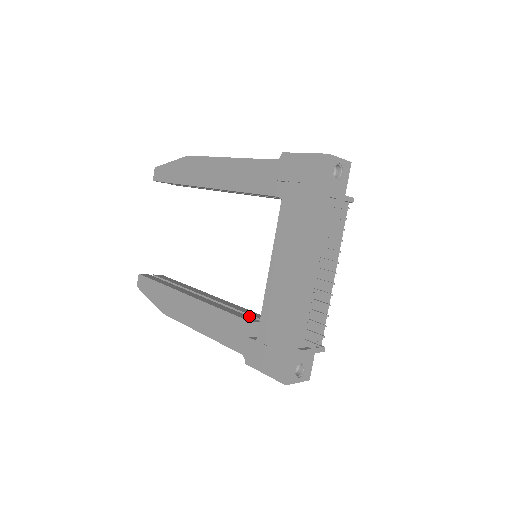
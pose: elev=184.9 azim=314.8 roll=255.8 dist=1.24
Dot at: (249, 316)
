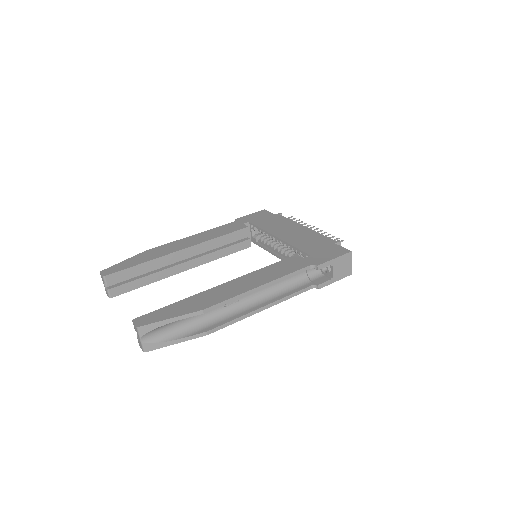
Dot at: occluded
